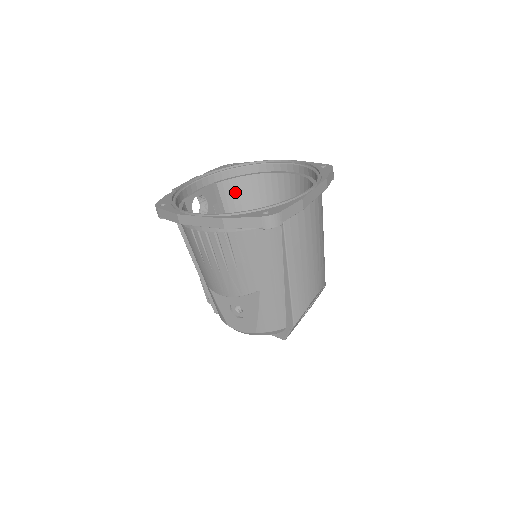
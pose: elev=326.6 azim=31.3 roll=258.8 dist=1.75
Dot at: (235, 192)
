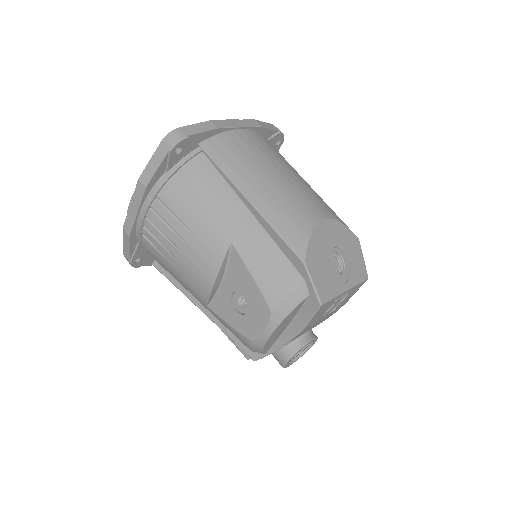
Dot at: occluded
